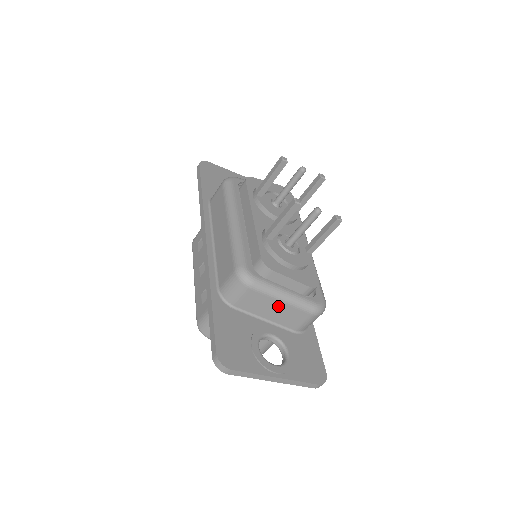
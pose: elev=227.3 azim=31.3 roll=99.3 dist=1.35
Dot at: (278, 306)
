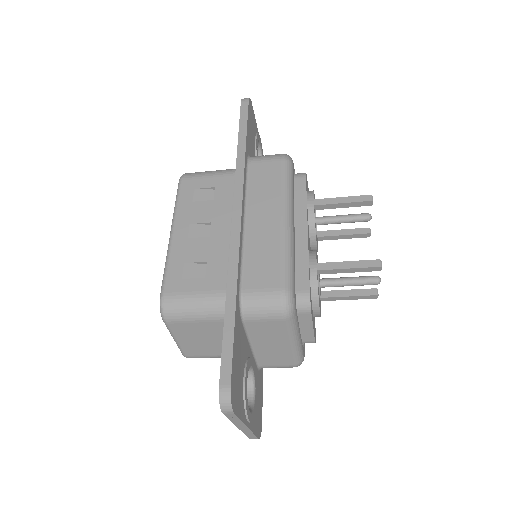
Dot at: (280, 345)
